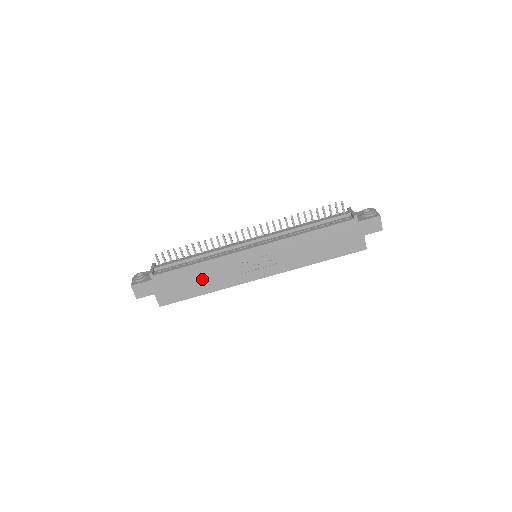
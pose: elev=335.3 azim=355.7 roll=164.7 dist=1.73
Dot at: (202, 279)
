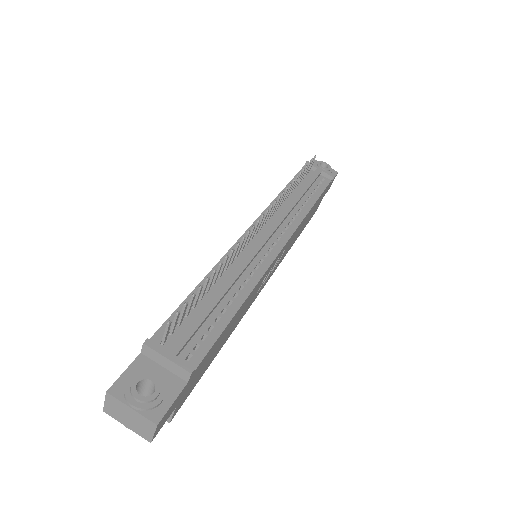
Dot at: (230, 329)
